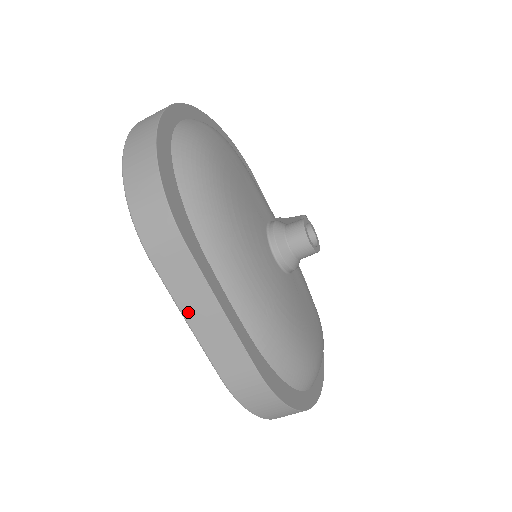
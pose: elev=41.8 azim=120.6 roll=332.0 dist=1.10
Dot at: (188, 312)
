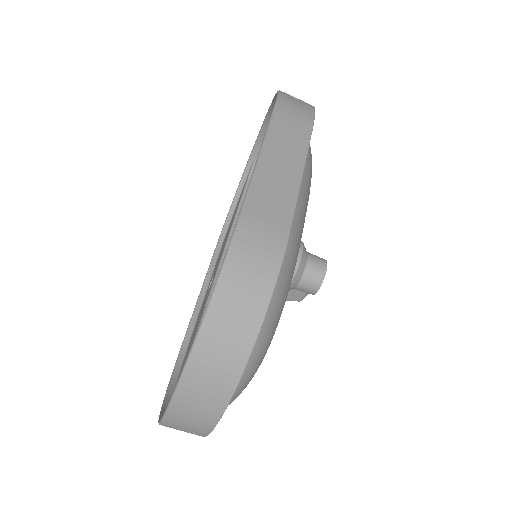
Dot at: (270, 150)
